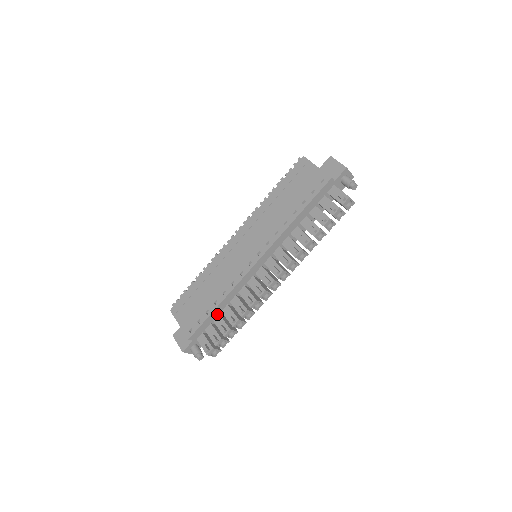
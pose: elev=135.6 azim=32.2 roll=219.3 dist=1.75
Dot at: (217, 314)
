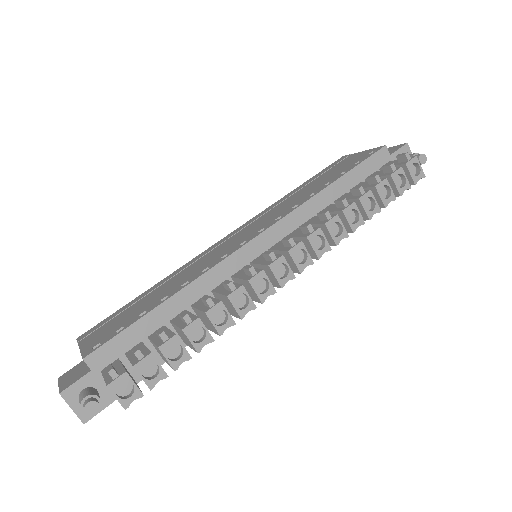
Dot at: (160, 324)
